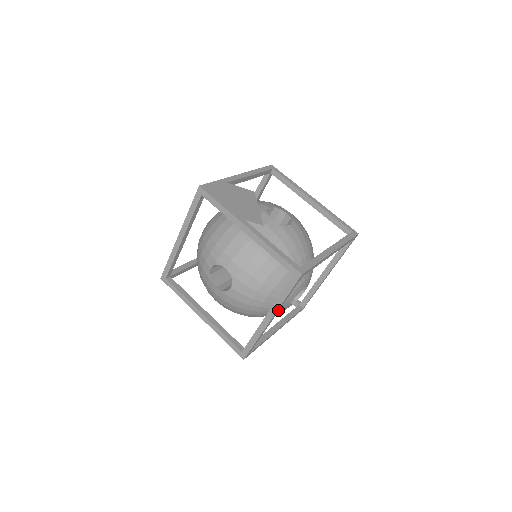
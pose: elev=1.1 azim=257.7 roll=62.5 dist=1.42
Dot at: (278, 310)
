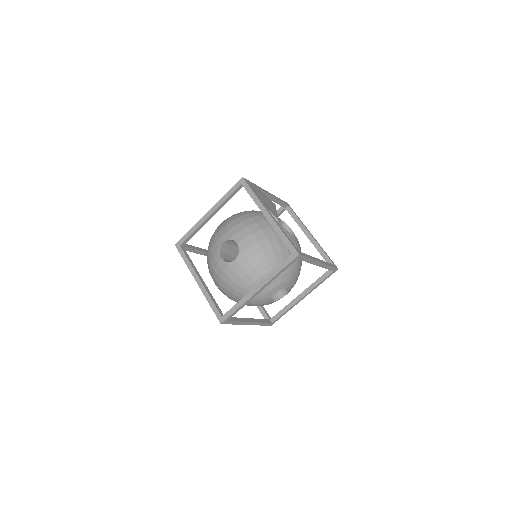
Dot at: (268, 283)
